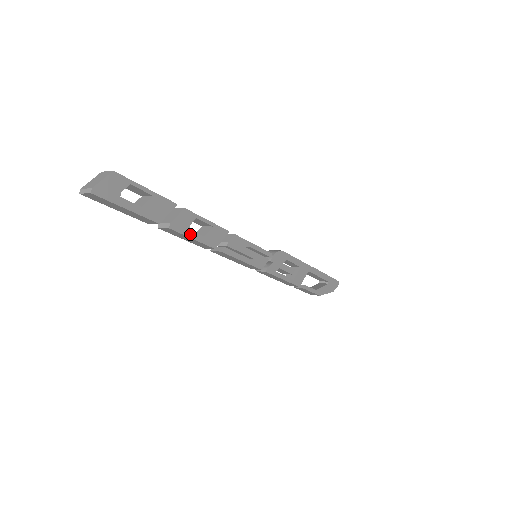
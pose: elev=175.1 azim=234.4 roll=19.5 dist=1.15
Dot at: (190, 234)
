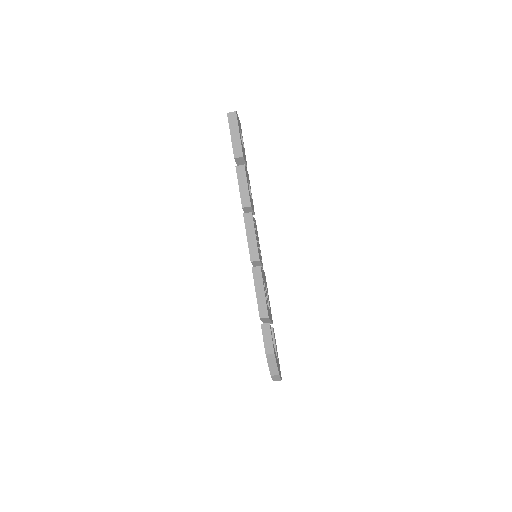
Dot at: (247, 182)
